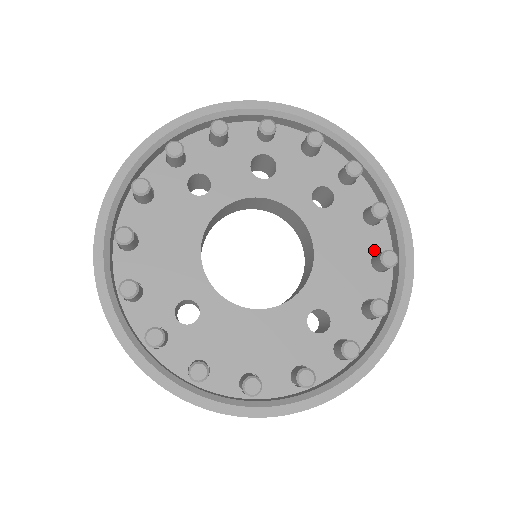
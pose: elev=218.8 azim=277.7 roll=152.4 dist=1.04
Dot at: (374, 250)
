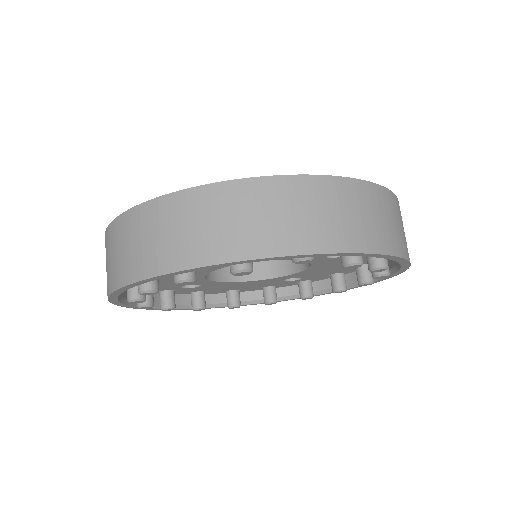
Dot at: (363, 264)
